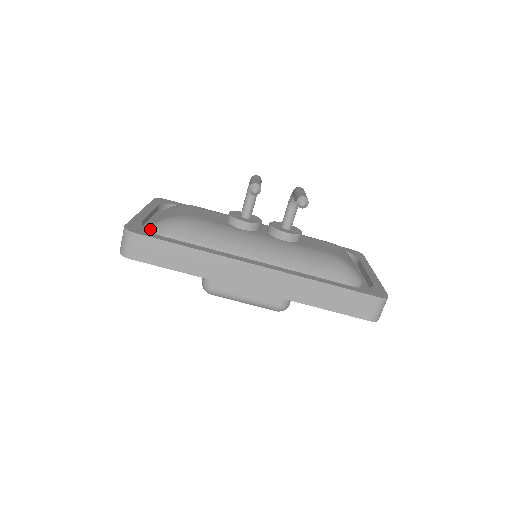
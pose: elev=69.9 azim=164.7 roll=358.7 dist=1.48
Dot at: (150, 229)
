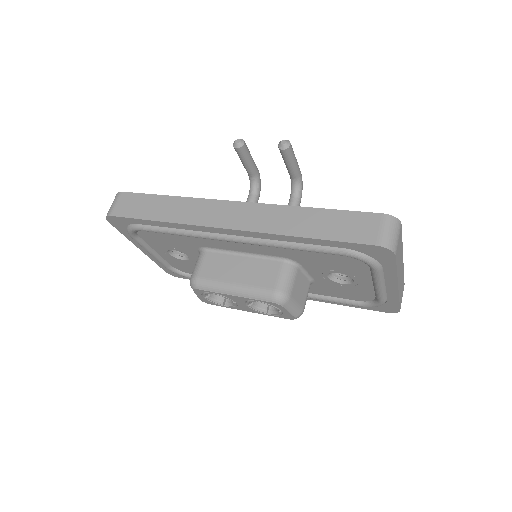
Dot at: occluded
